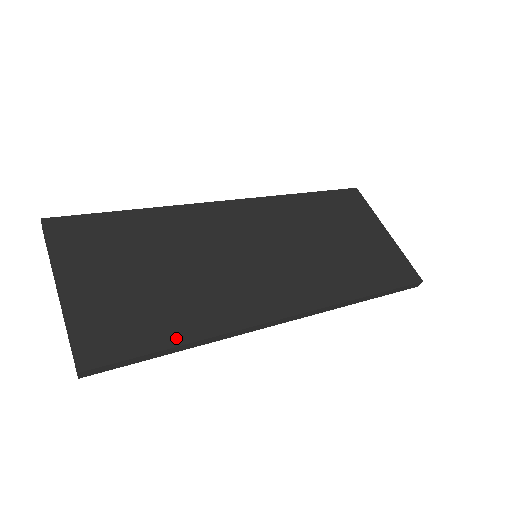
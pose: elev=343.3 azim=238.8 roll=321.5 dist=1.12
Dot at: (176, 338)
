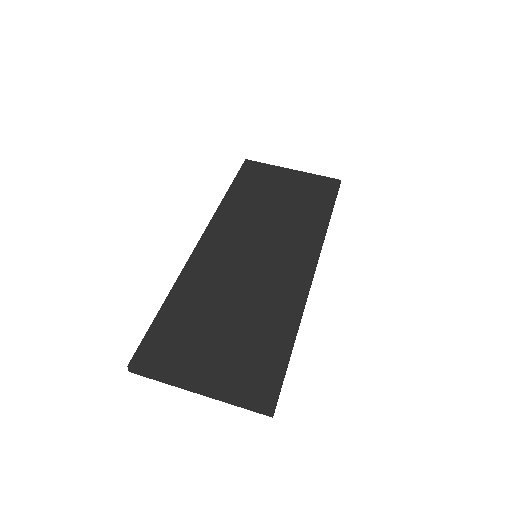
Dot at: (287, 342)
